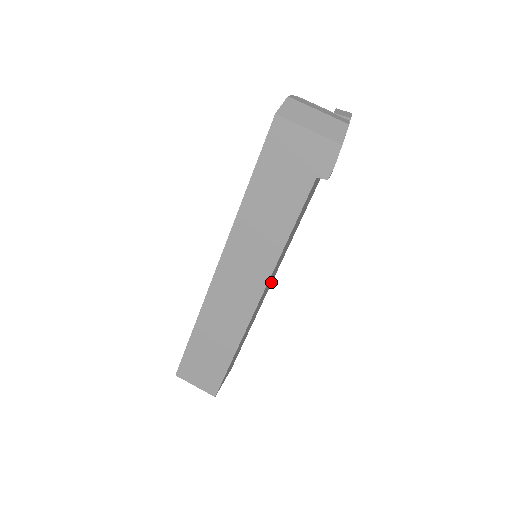
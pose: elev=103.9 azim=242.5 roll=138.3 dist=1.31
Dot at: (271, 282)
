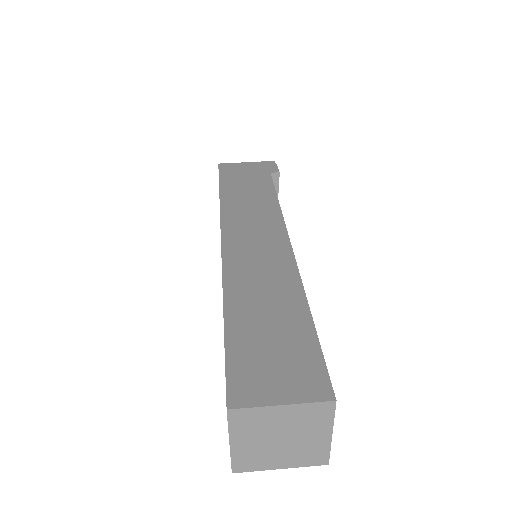
Dot at: occluded
